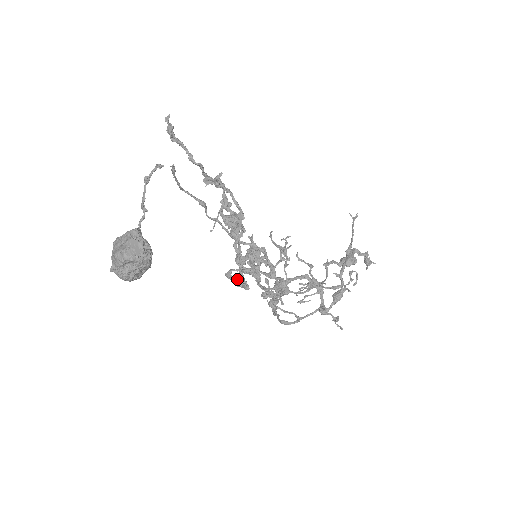
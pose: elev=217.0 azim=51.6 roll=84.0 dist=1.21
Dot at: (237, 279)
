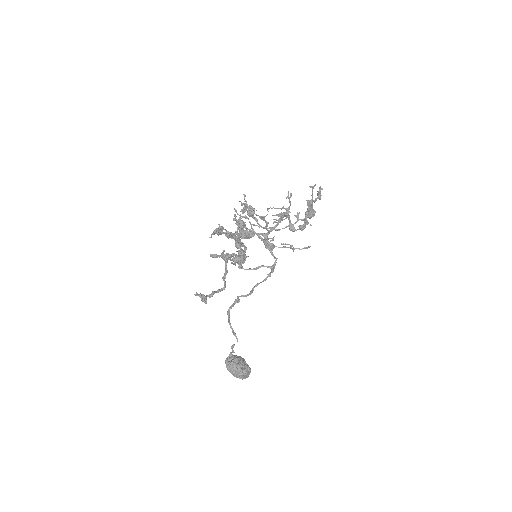
Dot at: occluded
